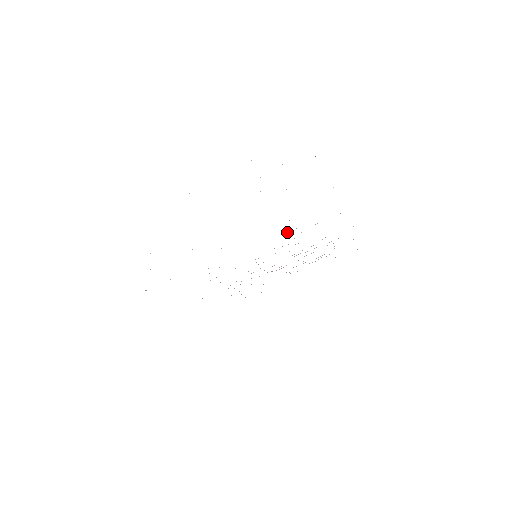
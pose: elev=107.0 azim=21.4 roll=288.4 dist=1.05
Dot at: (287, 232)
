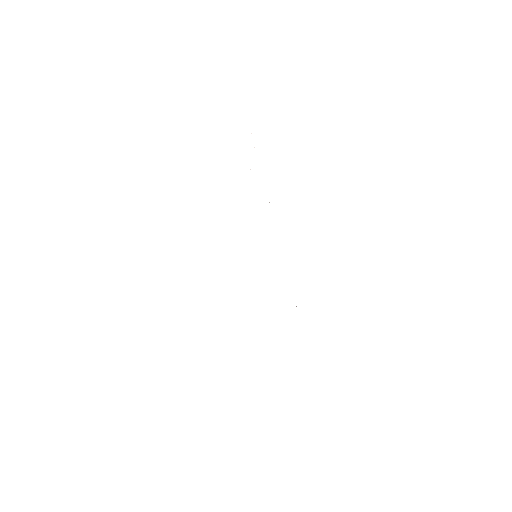
Dot at: occluded
